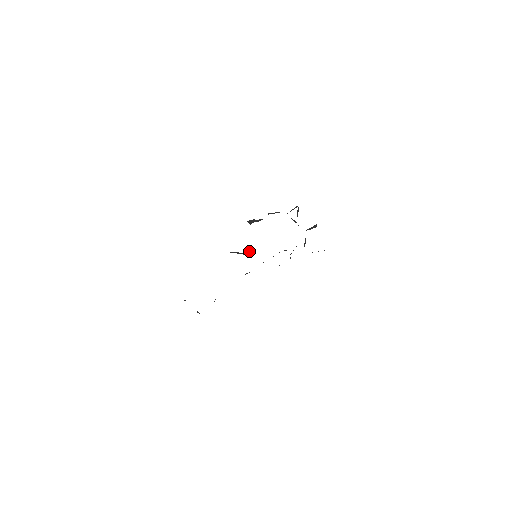
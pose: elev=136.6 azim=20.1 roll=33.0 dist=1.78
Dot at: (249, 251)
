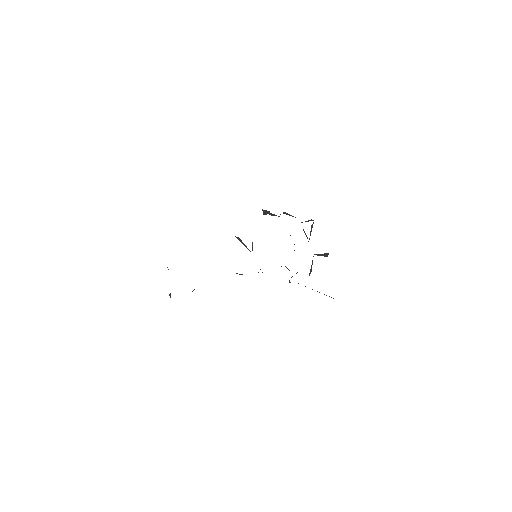
Dot at: (252, 246)
